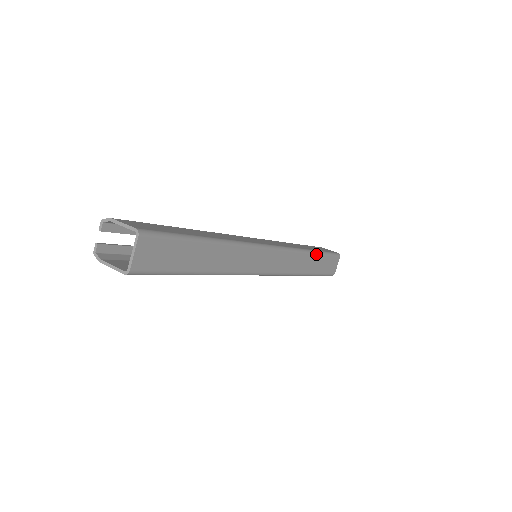
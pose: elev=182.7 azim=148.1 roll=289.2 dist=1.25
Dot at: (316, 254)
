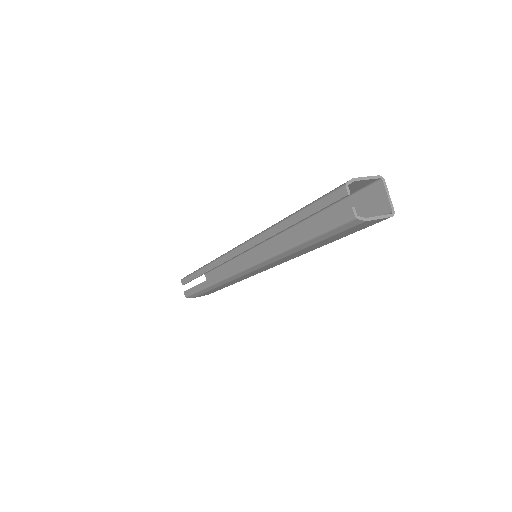
Dot at: (228, 263)
